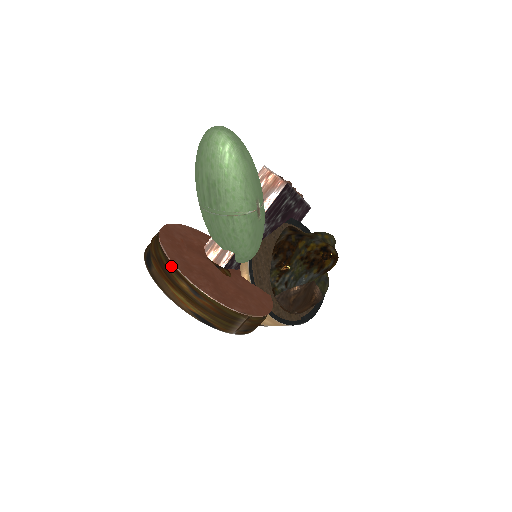
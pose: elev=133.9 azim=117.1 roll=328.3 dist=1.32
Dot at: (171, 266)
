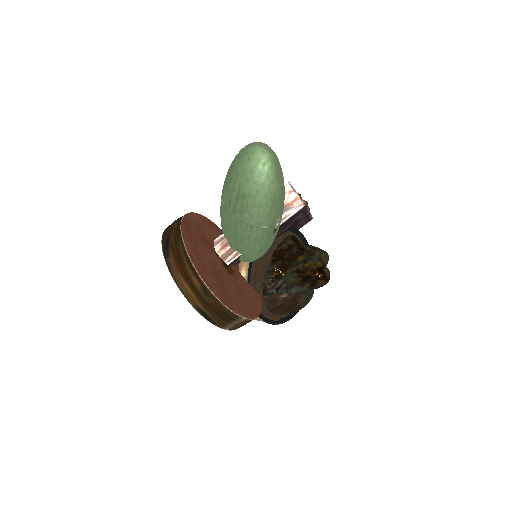
Dot at: (189, 262)
